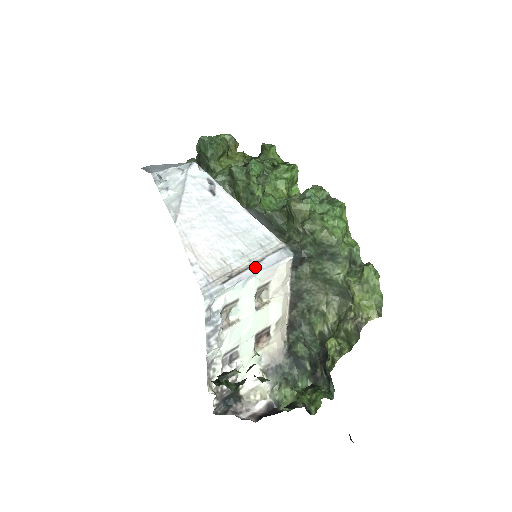
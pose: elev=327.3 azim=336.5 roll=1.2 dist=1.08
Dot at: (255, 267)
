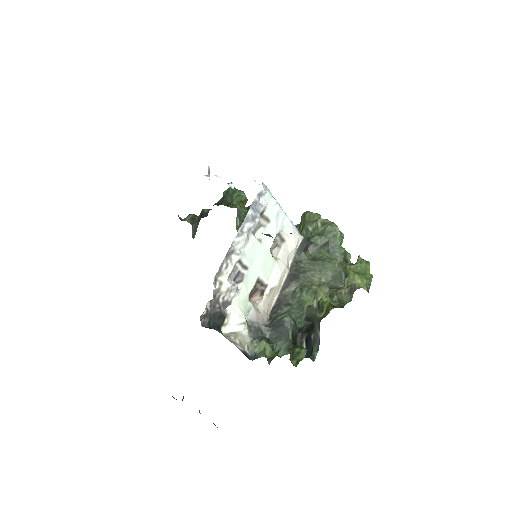
Dot at: (285, 213)
